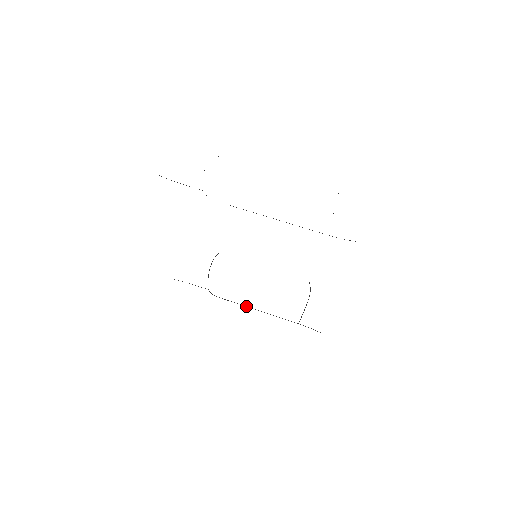
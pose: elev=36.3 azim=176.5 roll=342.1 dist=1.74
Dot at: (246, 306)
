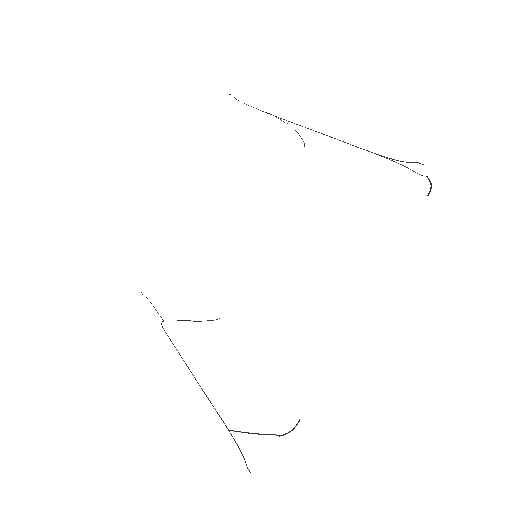
Dot at: occluded
